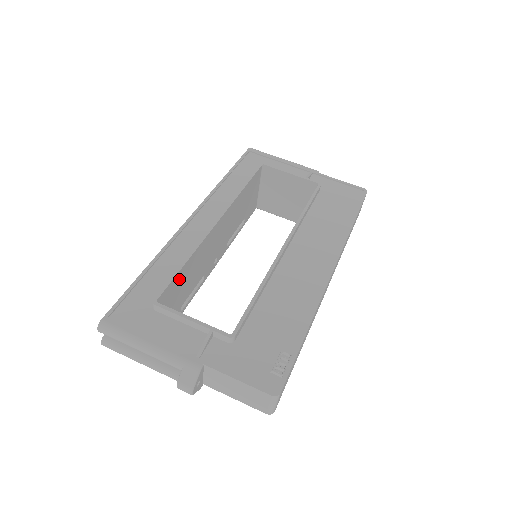
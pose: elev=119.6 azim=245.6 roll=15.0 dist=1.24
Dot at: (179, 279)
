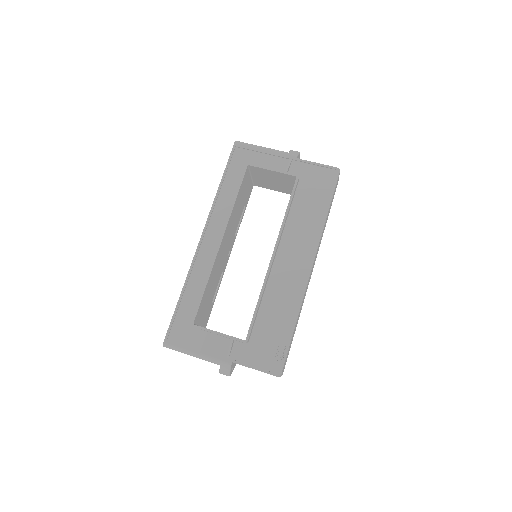
Dot at: (204, 297)
